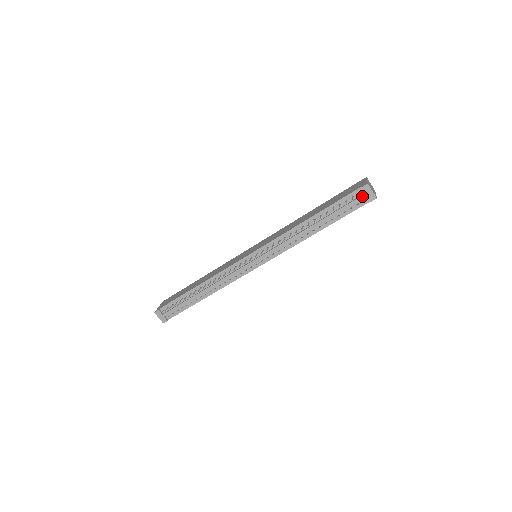
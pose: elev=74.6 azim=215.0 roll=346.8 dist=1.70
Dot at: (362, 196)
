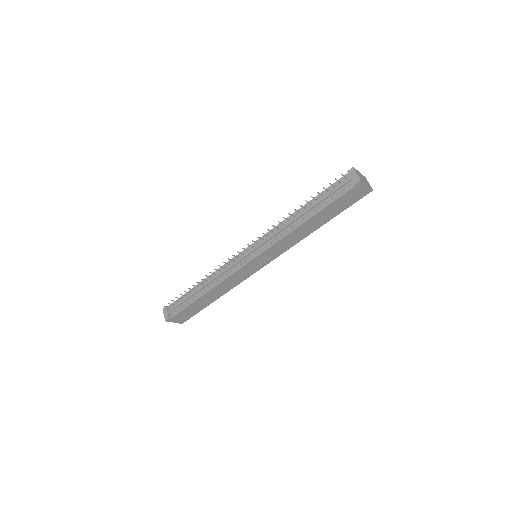
Dot at: (347, 180)
